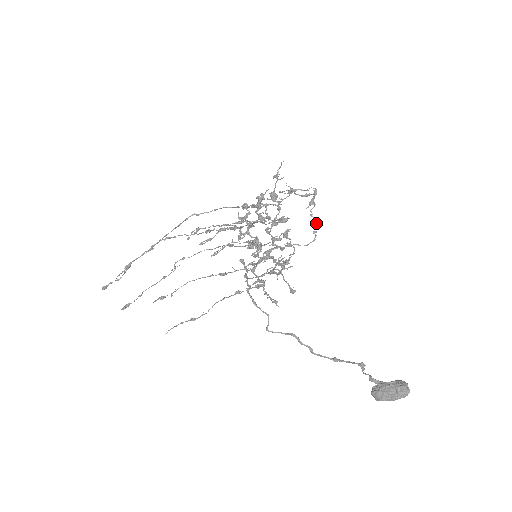
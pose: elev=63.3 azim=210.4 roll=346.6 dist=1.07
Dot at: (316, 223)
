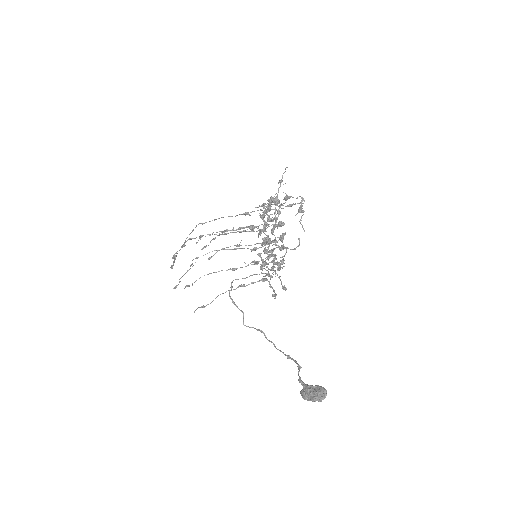
Dot at: occluded
